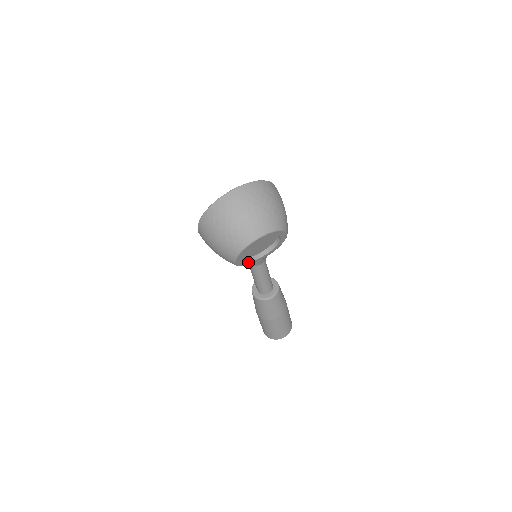
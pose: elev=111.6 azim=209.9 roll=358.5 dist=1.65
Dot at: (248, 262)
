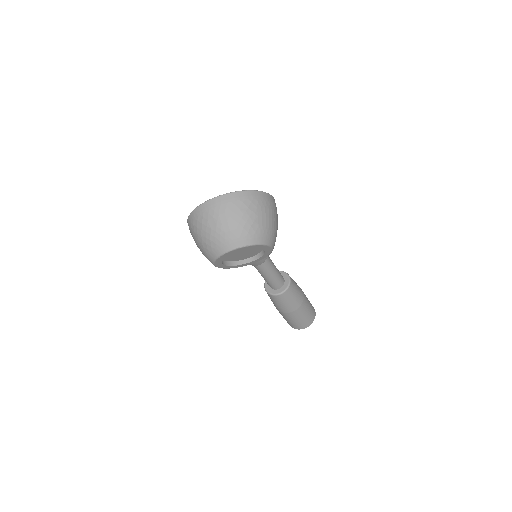
Dot at: (235, 266)
